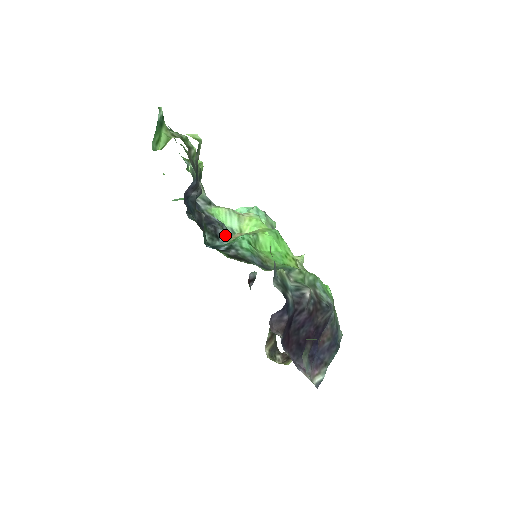
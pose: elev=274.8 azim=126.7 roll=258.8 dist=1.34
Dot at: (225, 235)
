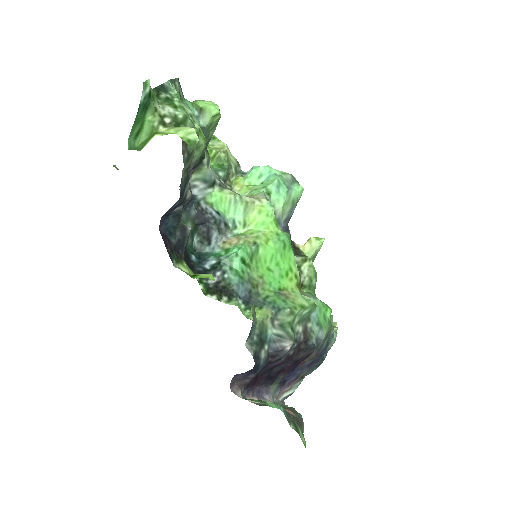
Dot at: (219, 237)
